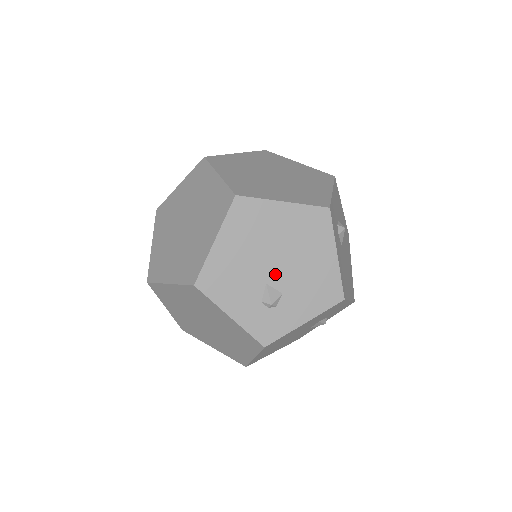
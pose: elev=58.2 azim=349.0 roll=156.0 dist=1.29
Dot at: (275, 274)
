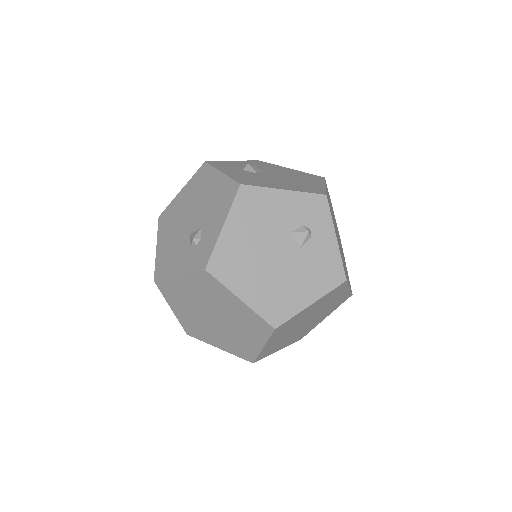
Dot at: (192, 224)
